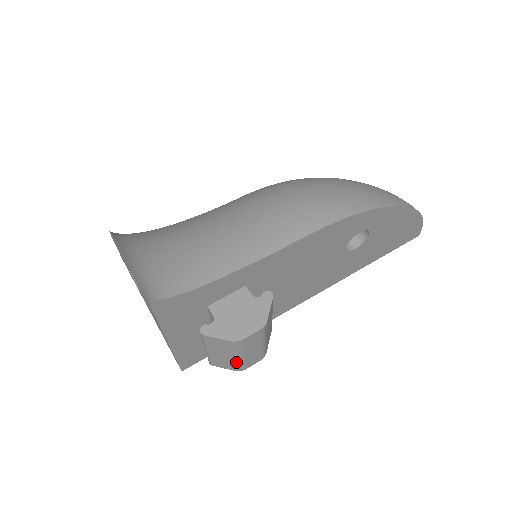
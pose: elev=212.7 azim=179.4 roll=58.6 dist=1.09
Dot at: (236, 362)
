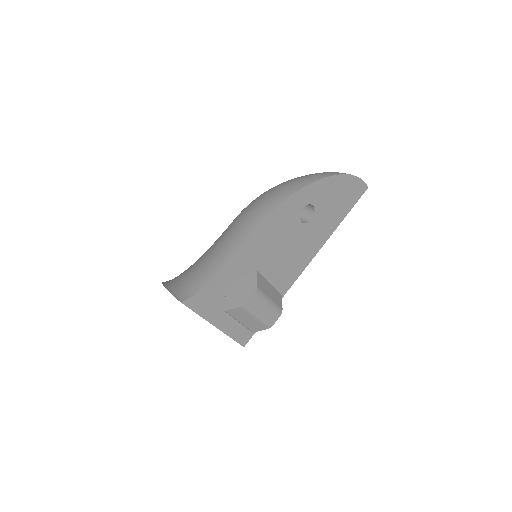
Dot at: (260, 321)
